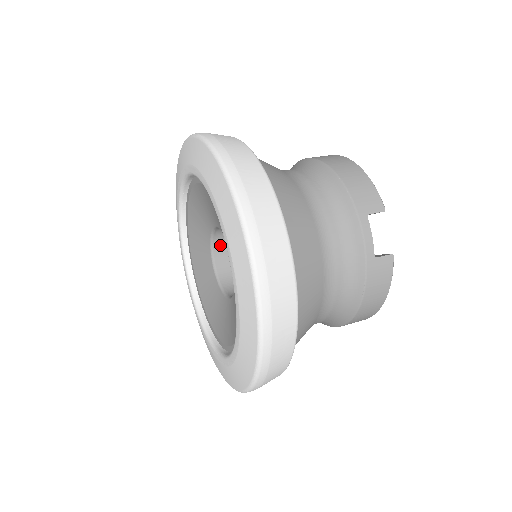
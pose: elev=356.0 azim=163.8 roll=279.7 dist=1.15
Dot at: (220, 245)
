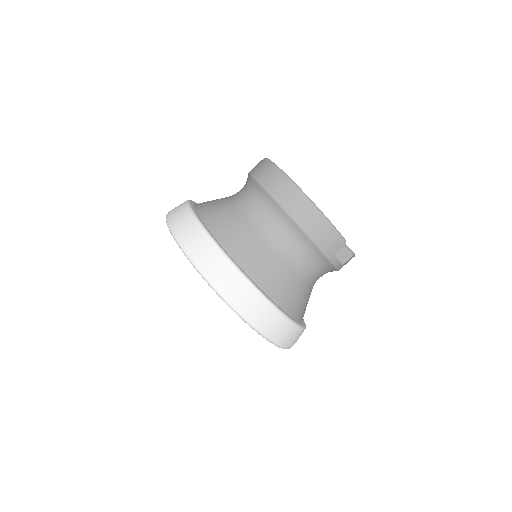
Dot at: occluded
